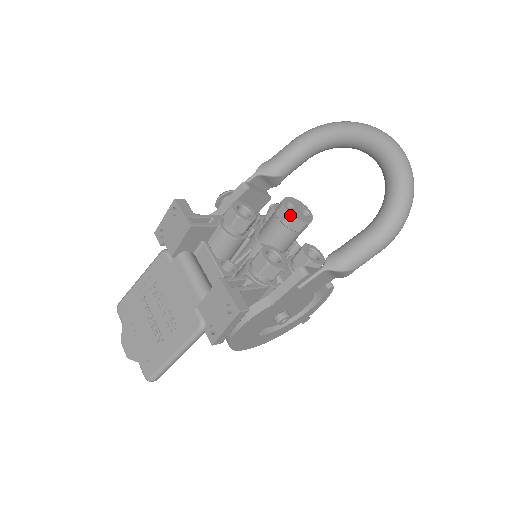
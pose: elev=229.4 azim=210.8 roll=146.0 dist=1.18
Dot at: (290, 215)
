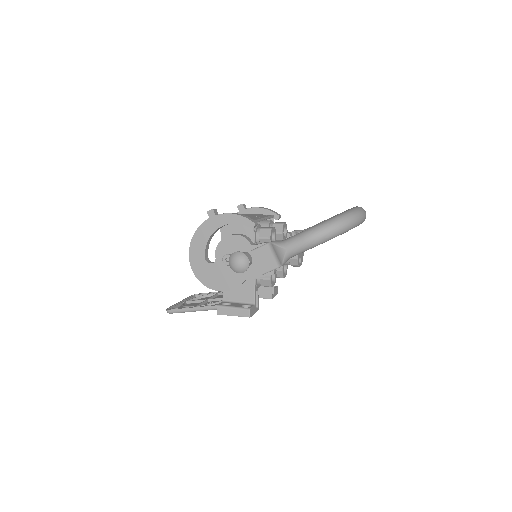
Dot at: occluded
